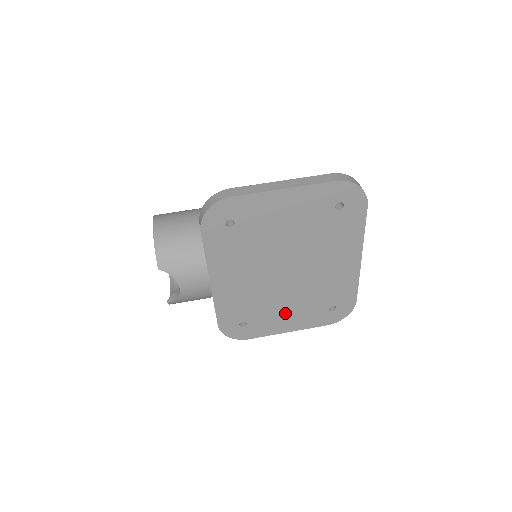
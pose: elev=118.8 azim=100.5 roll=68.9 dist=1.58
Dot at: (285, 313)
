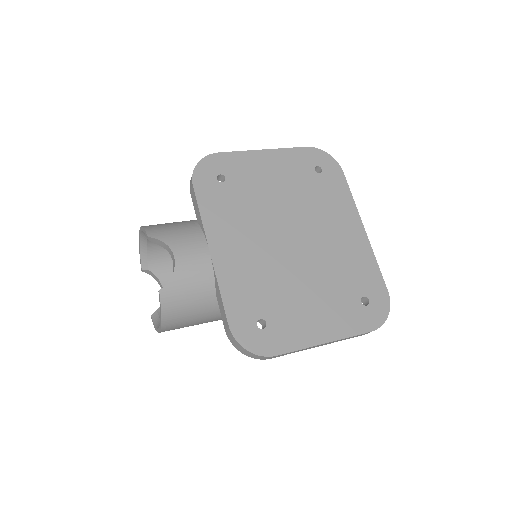
Dot at: (310, 307)
